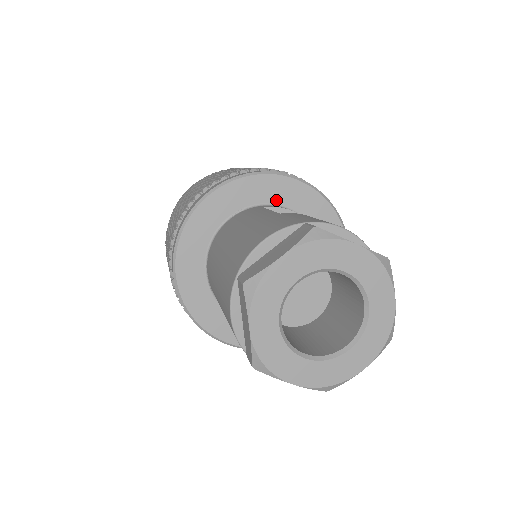
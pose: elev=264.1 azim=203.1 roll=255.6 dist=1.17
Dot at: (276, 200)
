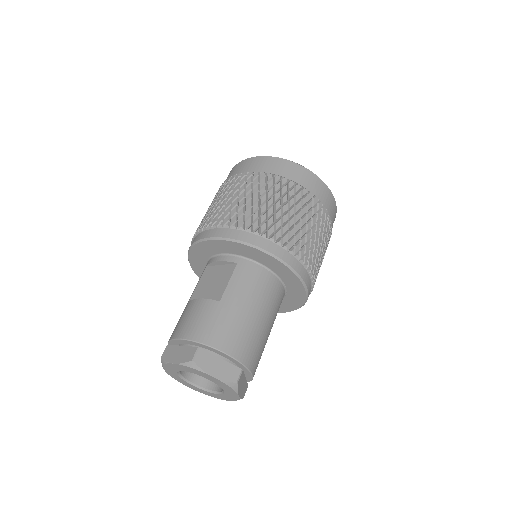
Dot at: (211, 254)
